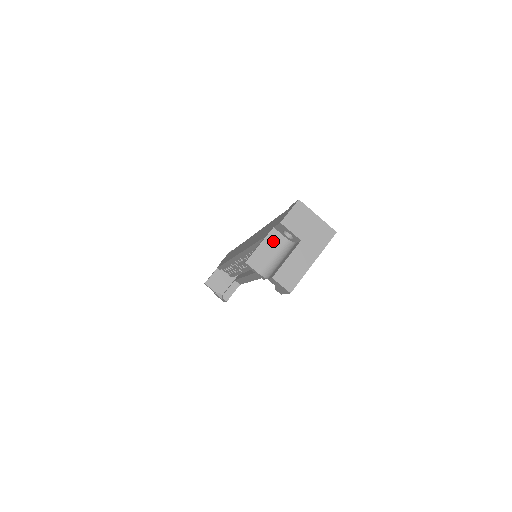
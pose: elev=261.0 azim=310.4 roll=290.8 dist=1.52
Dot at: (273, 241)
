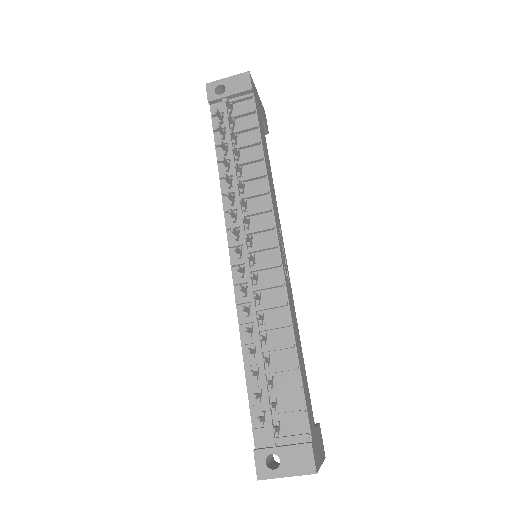
Dot at: occluded
